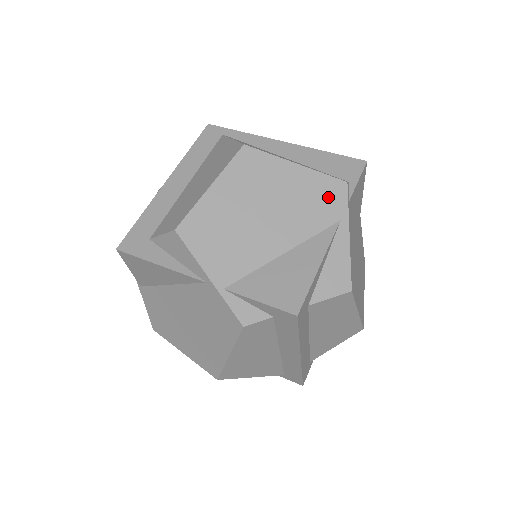
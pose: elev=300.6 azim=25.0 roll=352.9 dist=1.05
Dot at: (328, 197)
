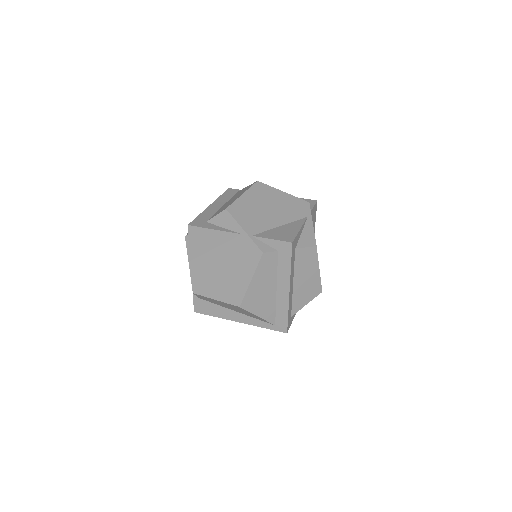
Dot at: (300, 207)
